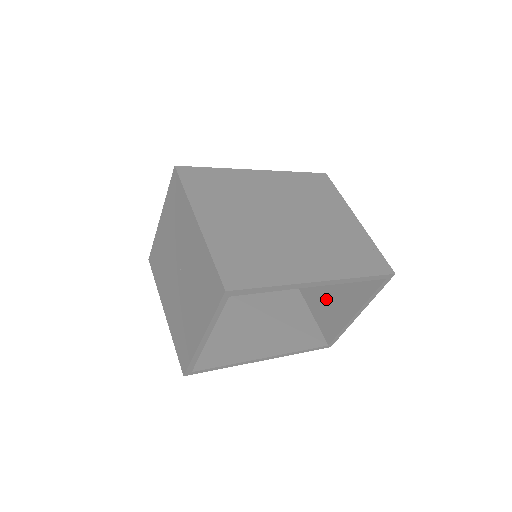
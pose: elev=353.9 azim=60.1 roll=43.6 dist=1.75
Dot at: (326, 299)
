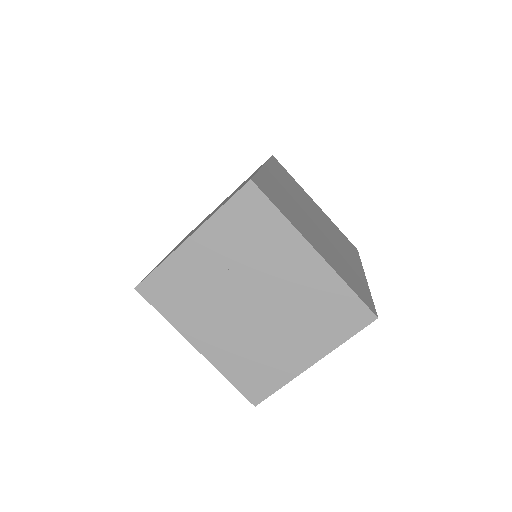
Dot at: occluded
